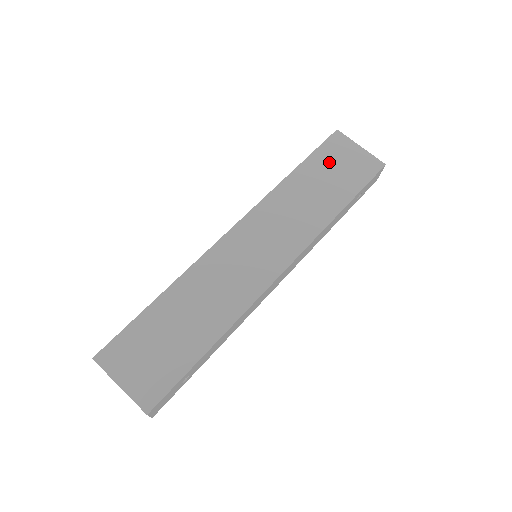
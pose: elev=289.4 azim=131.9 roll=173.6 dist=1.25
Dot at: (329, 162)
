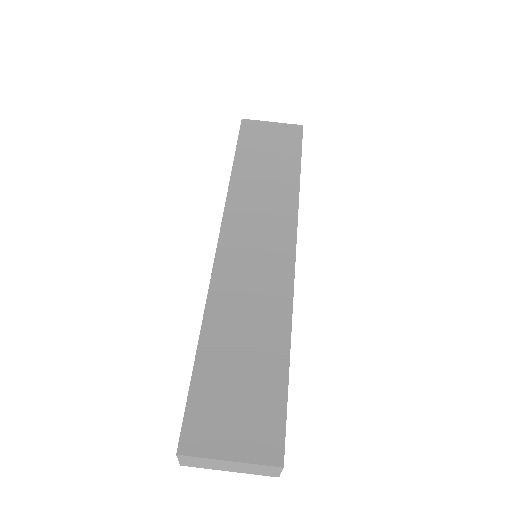
Dot at: (257, 145)
